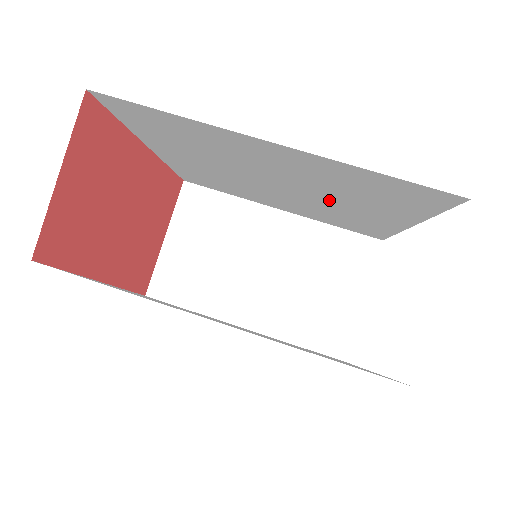
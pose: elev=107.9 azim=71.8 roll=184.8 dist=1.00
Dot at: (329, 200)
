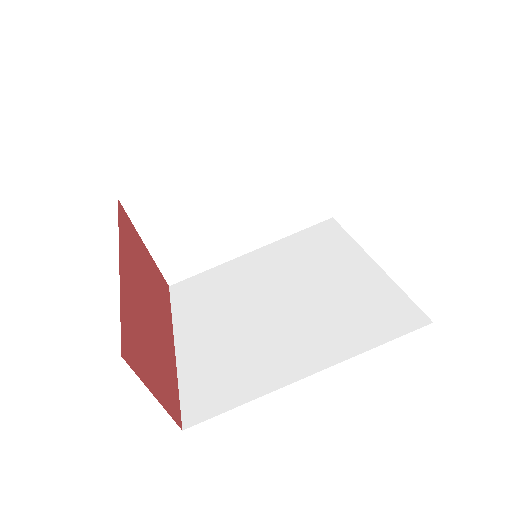
Dot at: occluded
